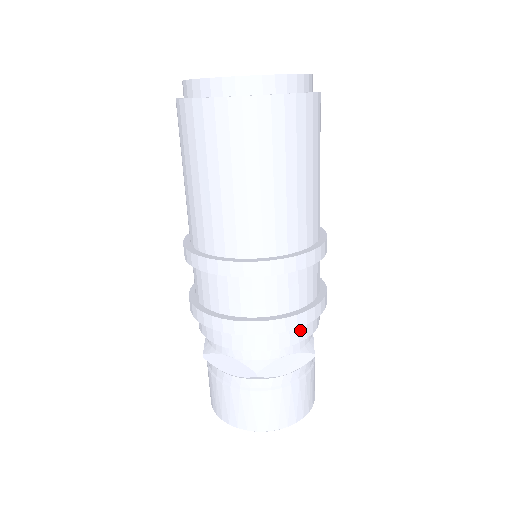
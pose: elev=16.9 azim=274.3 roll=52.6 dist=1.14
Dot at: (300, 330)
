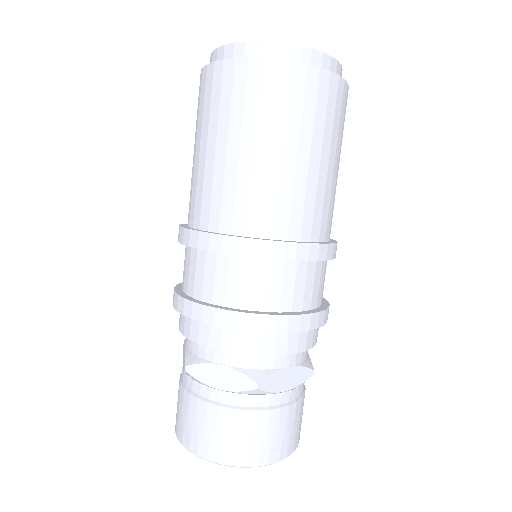
Dot at: (308, 336)
